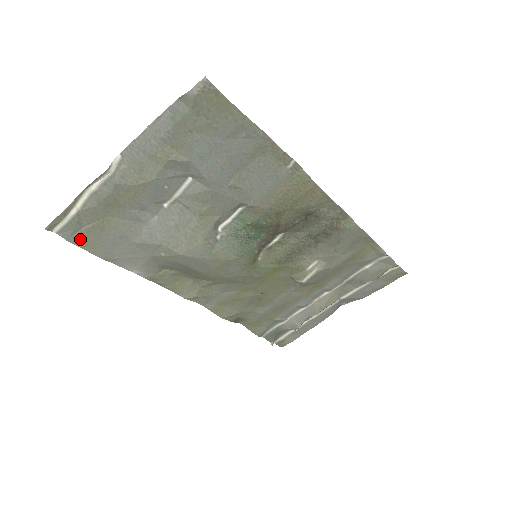
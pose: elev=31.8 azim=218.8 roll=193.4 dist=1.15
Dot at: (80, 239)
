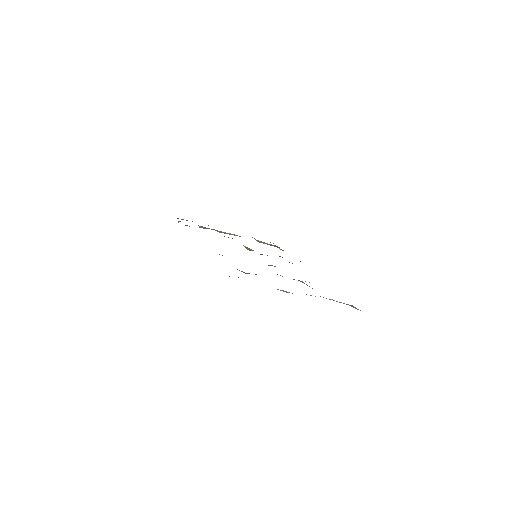
Dot at: occluded
